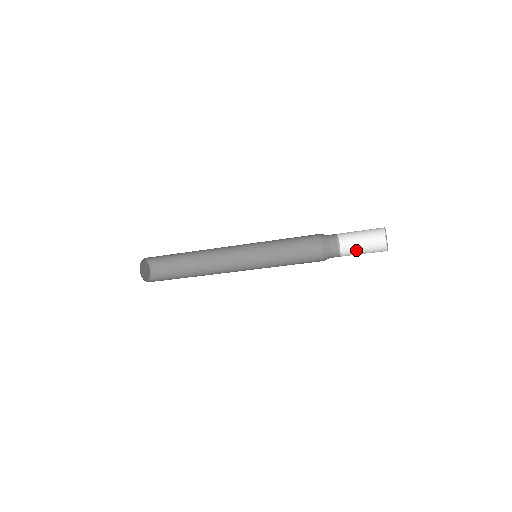
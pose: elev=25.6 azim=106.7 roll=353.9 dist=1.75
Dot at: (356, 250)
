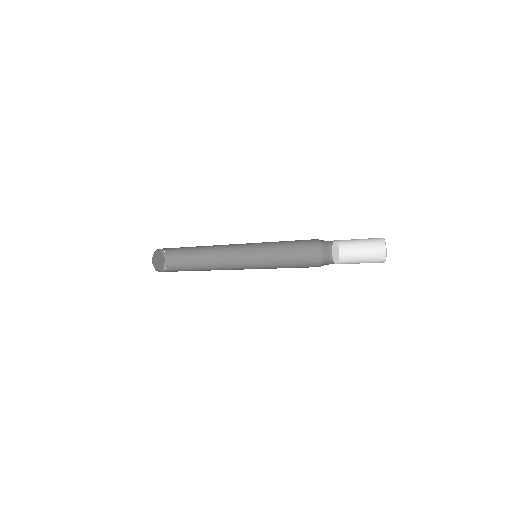
Dot at: (354, 245)
